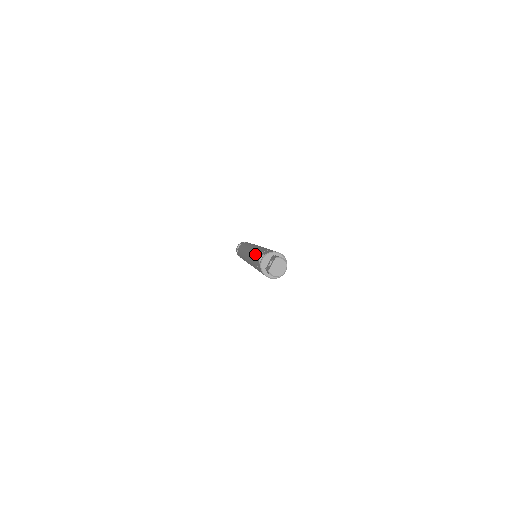
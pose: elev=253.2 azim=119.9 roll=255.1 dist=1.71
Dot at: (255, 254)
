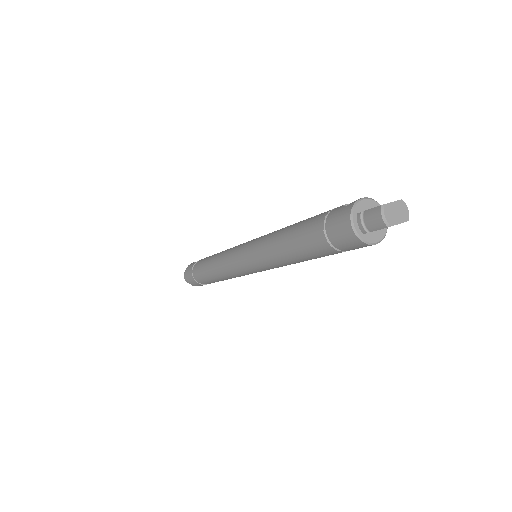
Dot at: occluded
